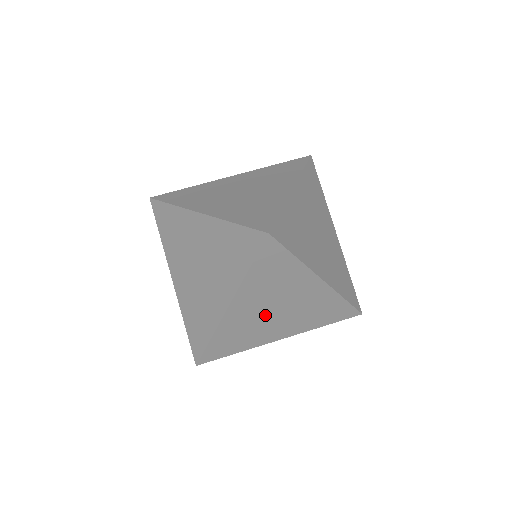
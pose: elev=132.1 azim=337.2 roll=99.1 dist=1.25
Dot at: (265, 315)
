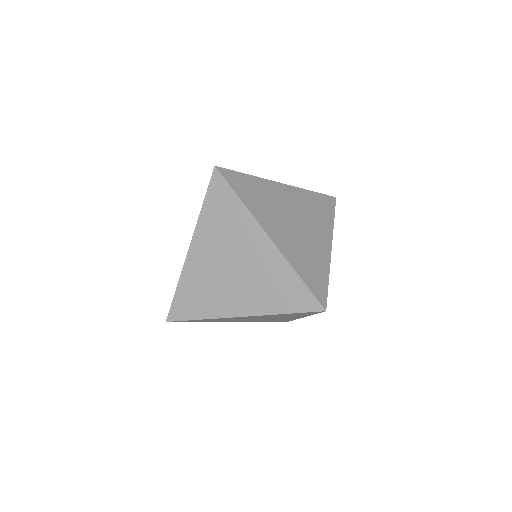
Dot at: occluded
